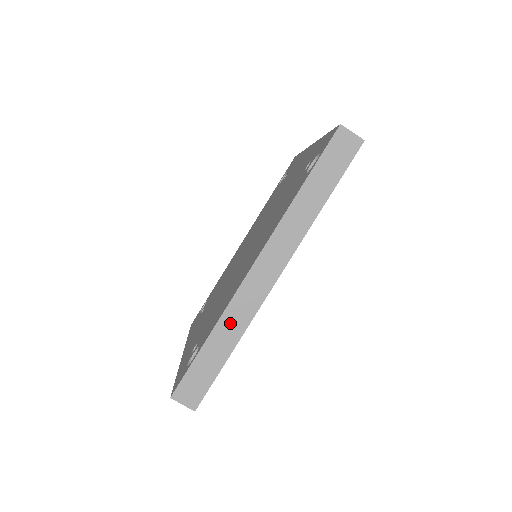
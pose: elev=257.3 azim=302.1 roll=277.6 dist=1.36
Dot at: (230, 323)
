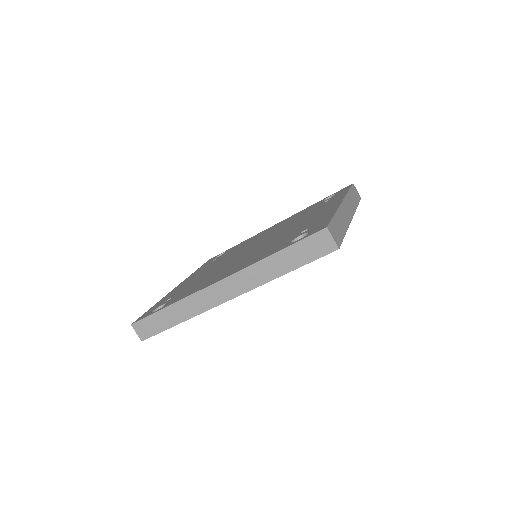
Dot at: (185, 307)
